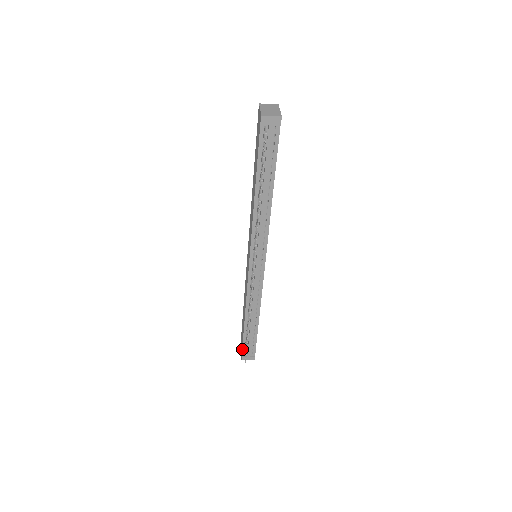
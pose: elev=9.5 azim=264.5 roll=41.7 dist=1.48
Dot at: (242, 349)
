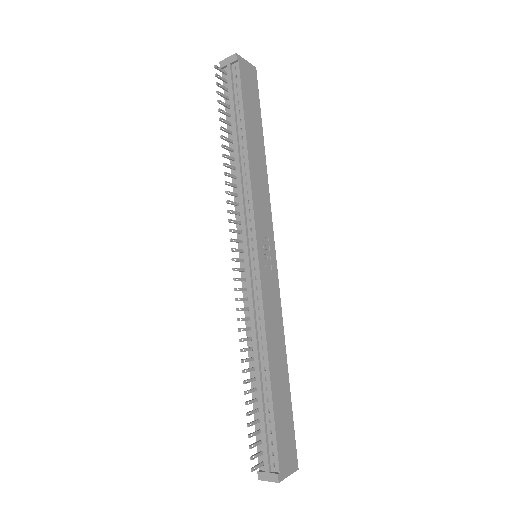
Dot at: (257, 451)
